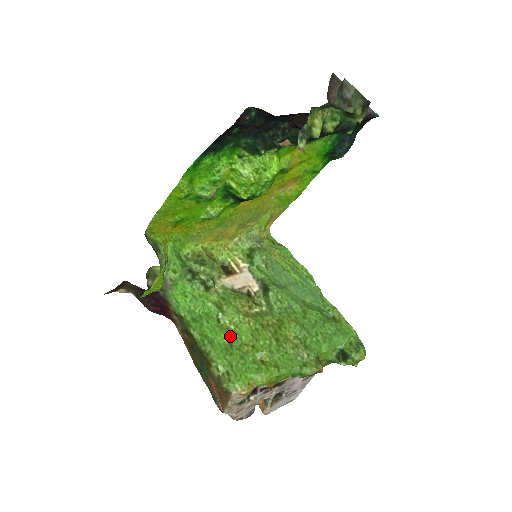
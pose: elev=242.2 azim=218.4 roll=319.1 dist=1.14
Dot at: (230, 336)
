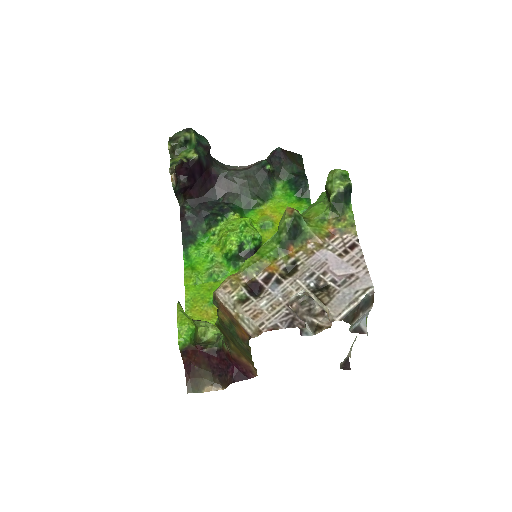
Dot at: occluded
